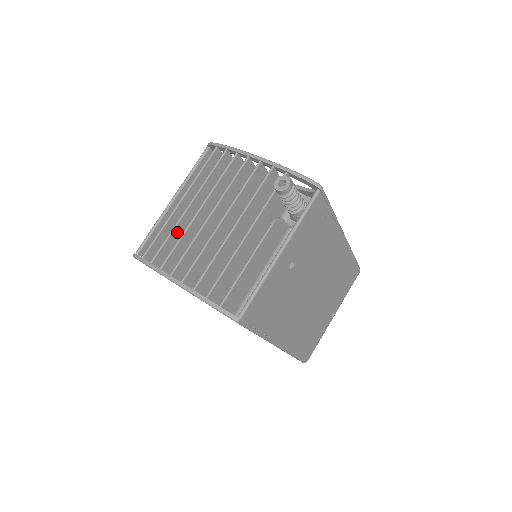
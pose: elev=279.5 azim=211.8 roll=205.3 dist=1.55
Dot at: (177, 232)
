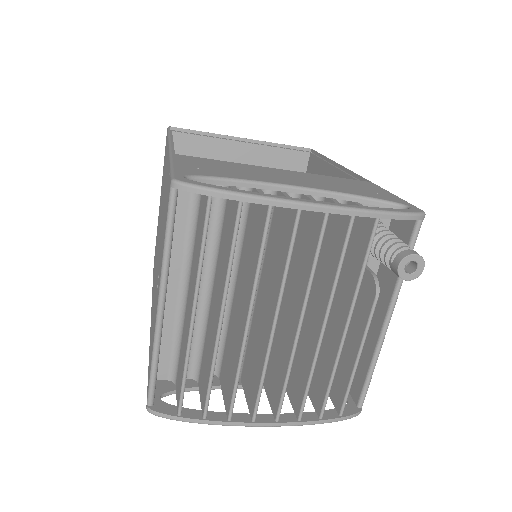
Dot at: occluded
